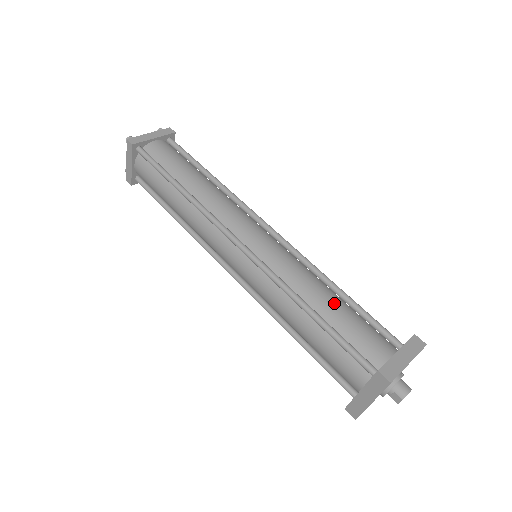
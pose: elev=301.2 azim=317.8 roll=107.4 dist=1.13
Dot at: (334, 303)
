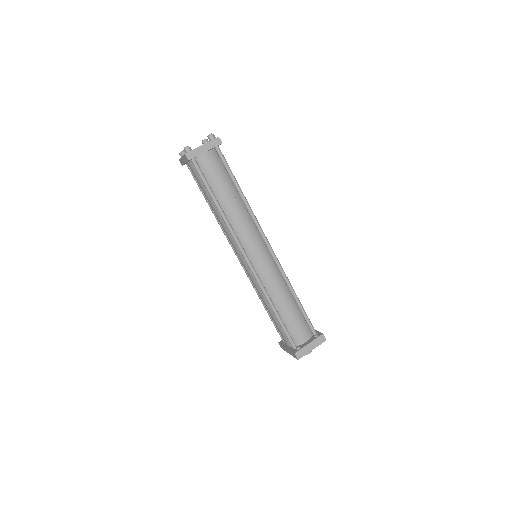
Dot at: (289, 307)
